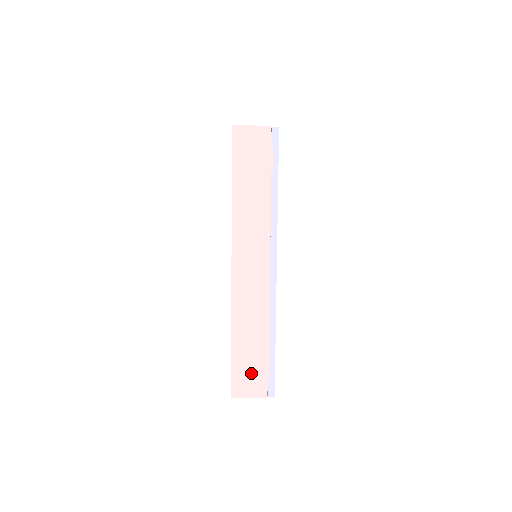
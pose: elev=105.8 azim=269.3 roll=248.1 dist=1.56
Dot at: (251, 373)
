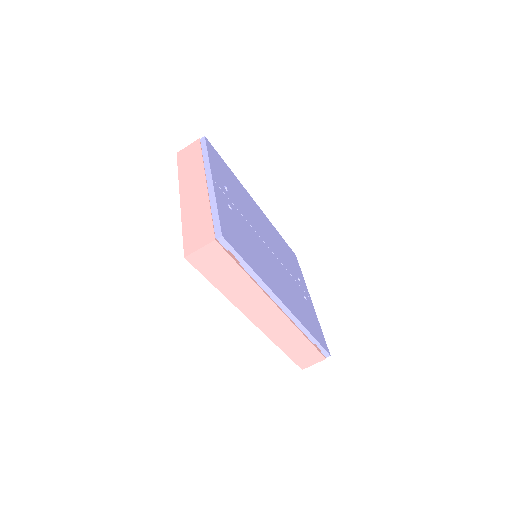
Dot at: (307, 356)
